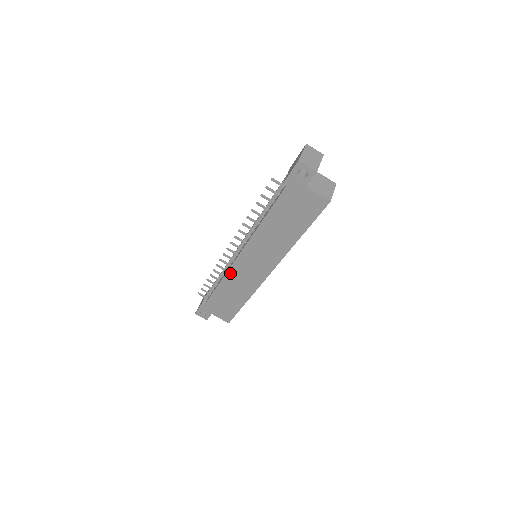
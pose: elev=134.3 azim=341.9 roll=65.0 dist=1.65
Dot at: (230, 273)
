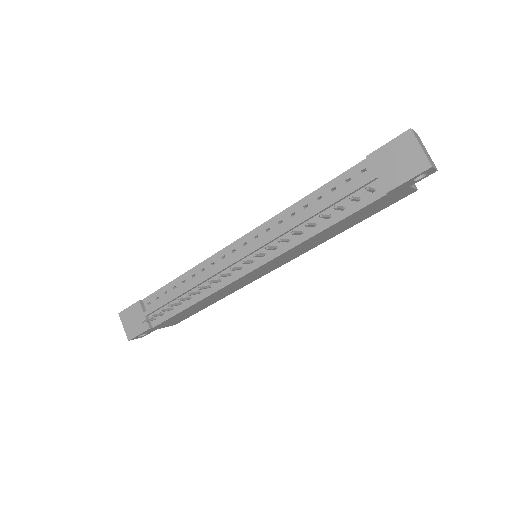
Dot at: (221, 290)
